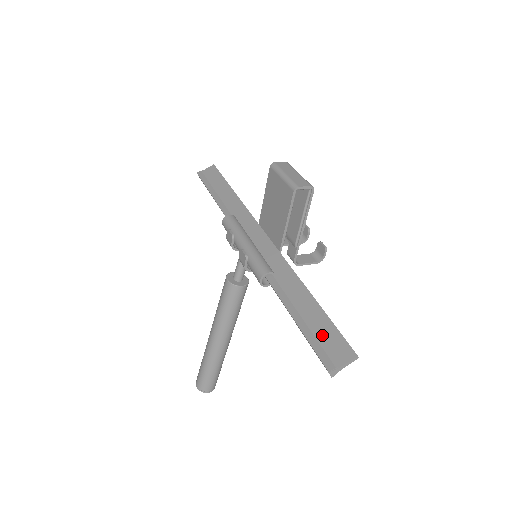
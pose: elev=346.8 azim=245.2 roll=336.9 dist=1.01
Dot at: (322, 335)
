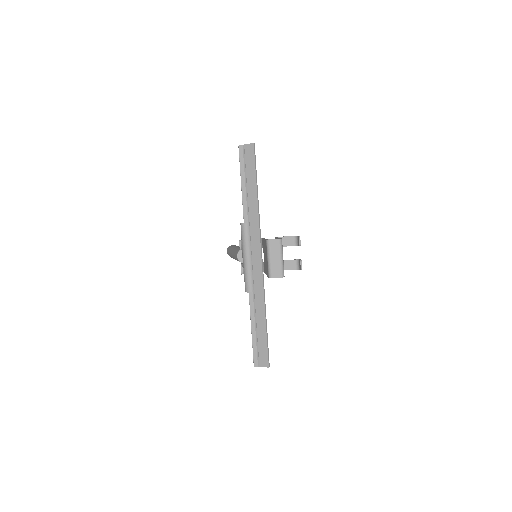
Dot at: (260, 347)
